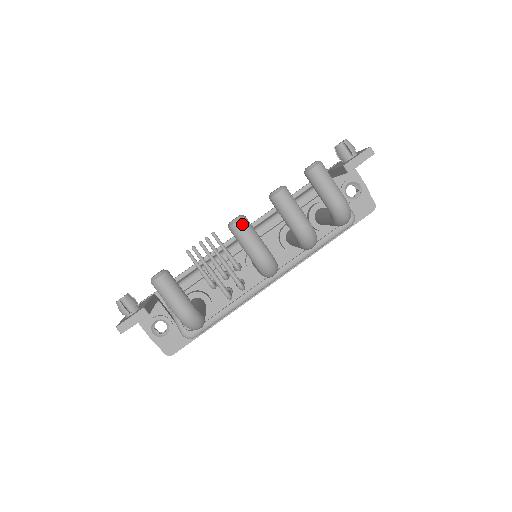
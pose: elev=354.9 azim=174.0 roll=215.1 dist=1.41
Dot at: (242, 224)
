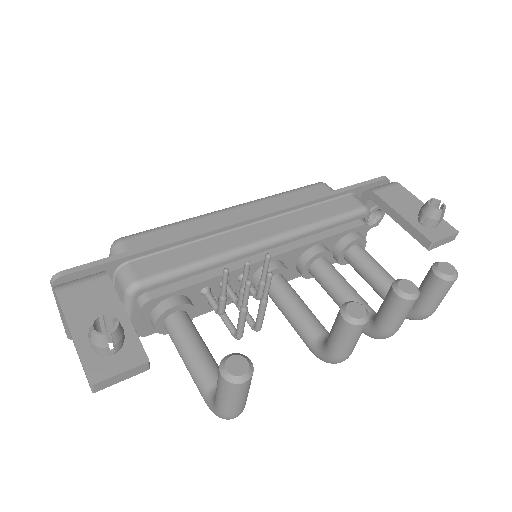
Dot at: occluded
